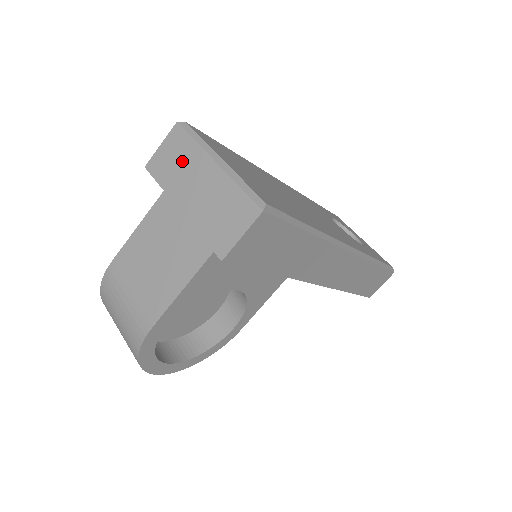
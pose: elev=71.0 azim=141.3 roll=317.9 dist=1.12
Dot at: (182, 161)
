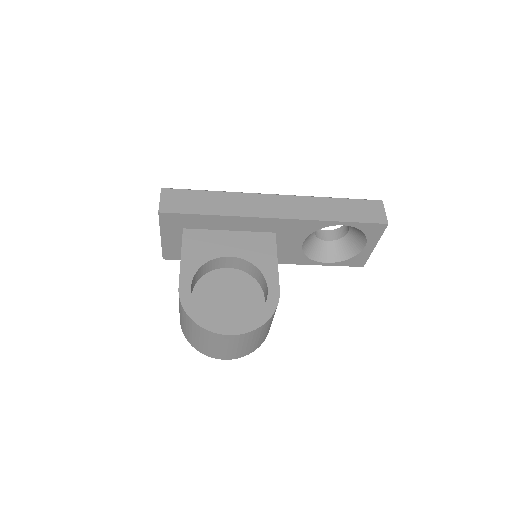
Dot at: occluded
